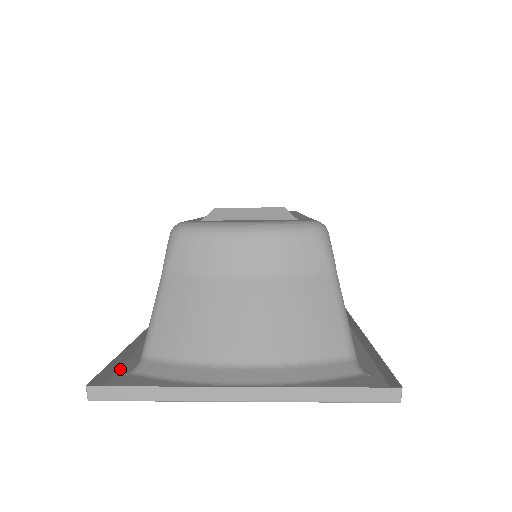
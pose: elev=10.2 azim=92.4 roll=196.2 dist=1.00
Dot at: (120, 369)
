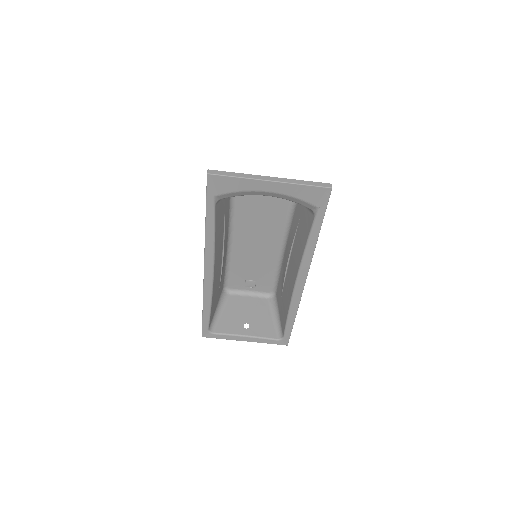
Dot at: (207, 201)
